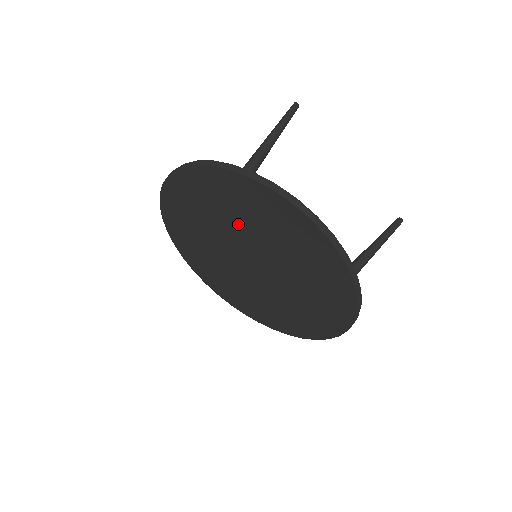
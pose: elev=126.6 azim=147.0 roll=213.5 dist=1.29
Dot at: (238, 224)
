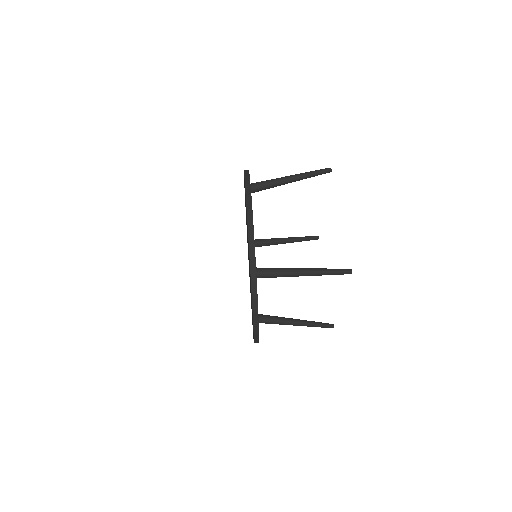
Dot at: occluded
